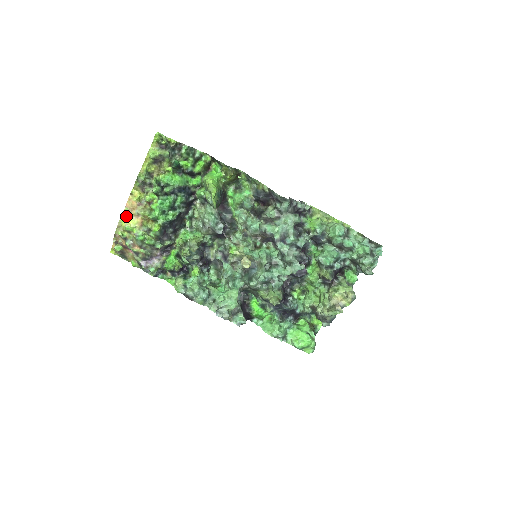
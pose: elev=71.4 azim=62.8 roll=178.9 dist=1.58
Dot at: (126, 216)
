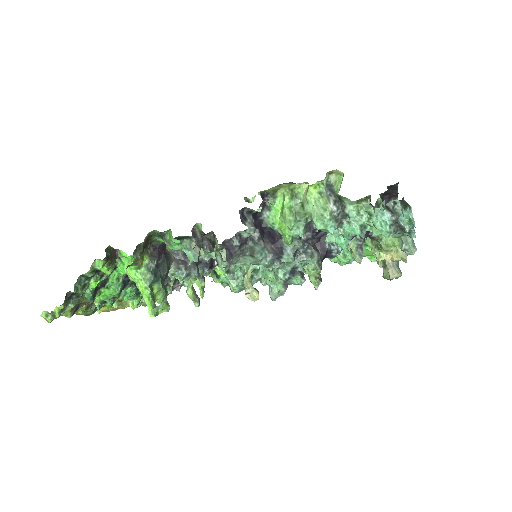
Dot at: occluded
